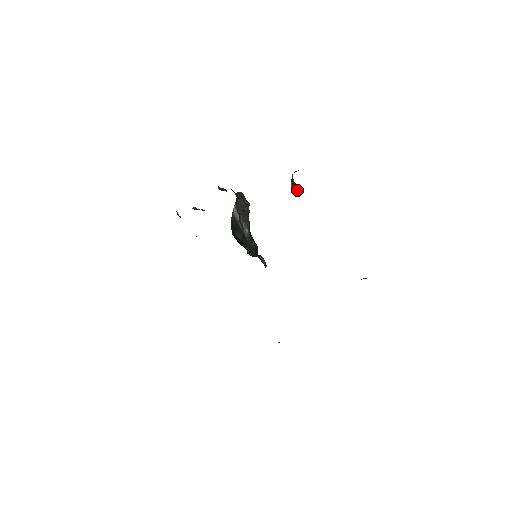
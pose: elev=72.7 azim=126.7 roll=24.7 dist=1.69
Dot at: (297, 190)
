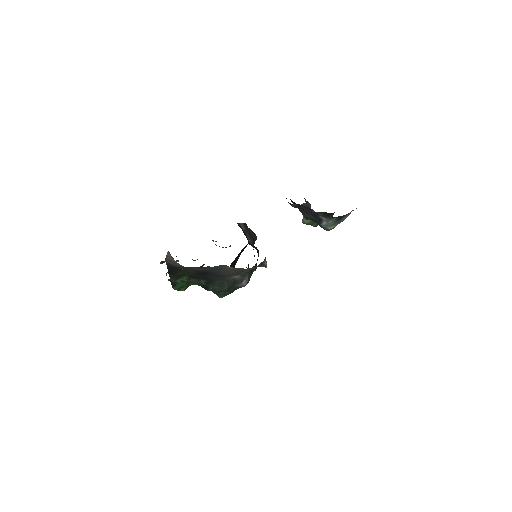
Dot at: occluded
